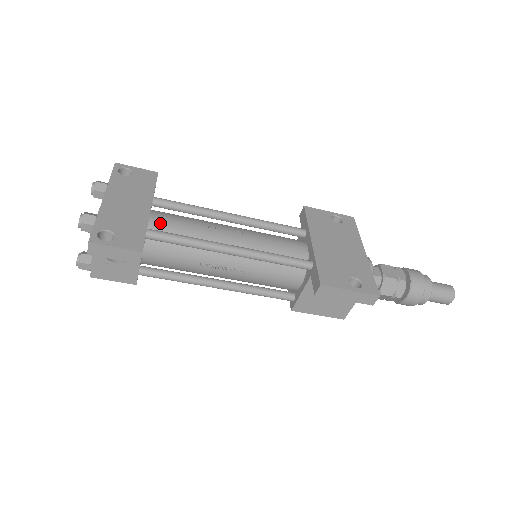
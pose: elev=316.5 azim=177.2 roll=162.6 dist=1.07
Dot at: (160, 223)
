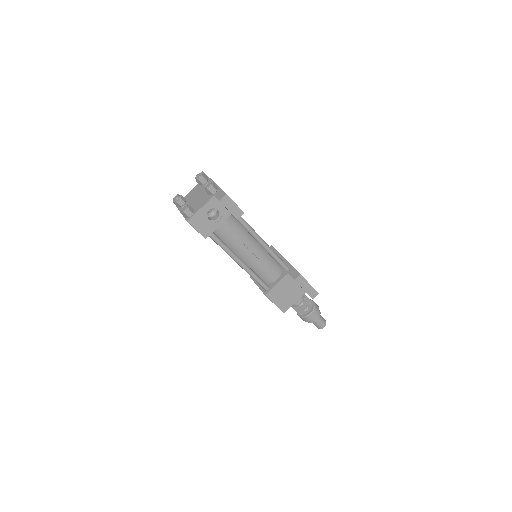
Dot at: occluded
